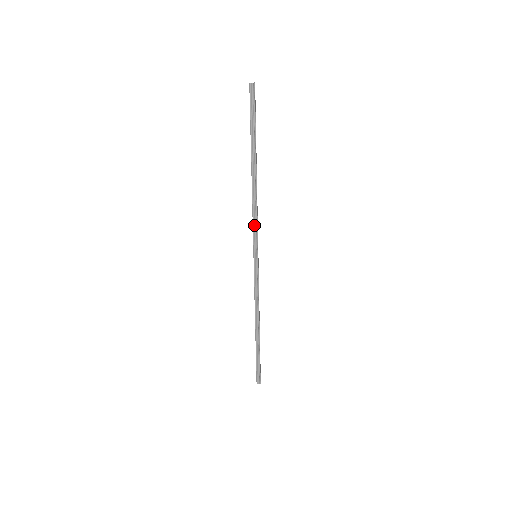
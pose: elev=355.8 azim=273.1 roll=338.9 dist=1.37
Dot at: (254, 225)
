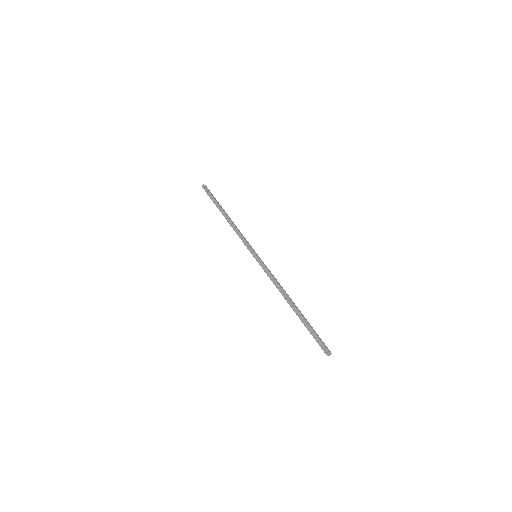
Dot at: (244, 238)
